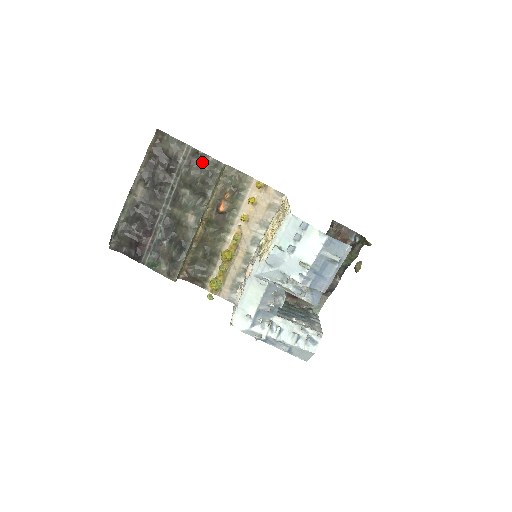
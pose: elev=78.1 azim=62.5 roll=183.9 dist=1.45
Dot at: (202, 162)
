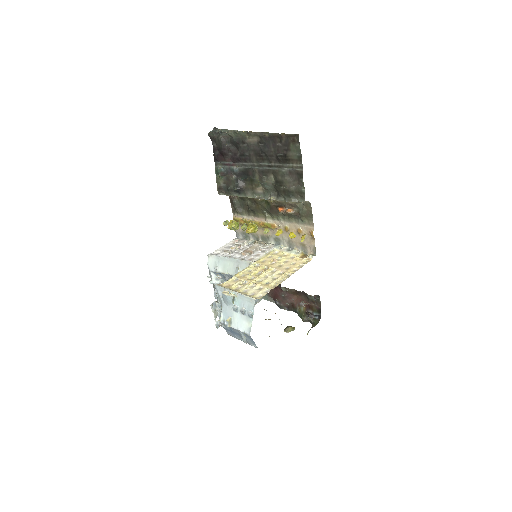
Dot at: (298, 183)
